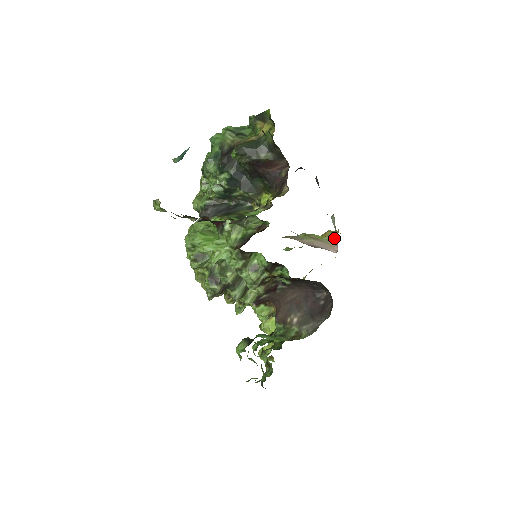
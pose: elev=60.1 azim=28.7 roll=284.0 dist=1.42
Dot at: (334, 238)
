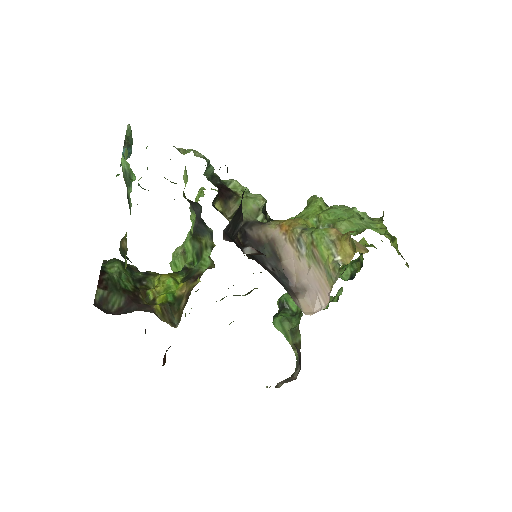
Dot at: (336, 274)
